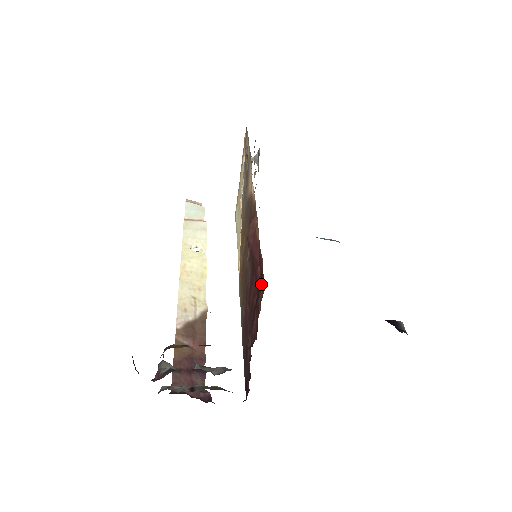
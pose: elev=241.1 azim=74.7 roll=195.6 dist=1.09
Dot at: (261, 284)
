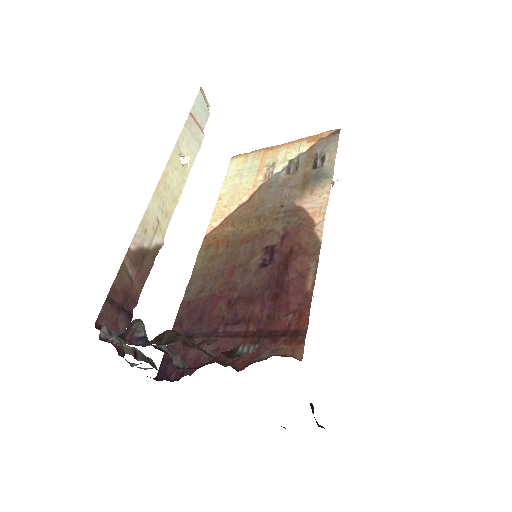
Dot at: (290, 340)
